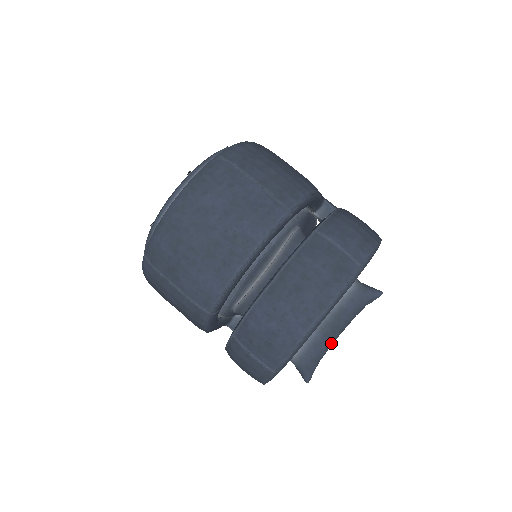
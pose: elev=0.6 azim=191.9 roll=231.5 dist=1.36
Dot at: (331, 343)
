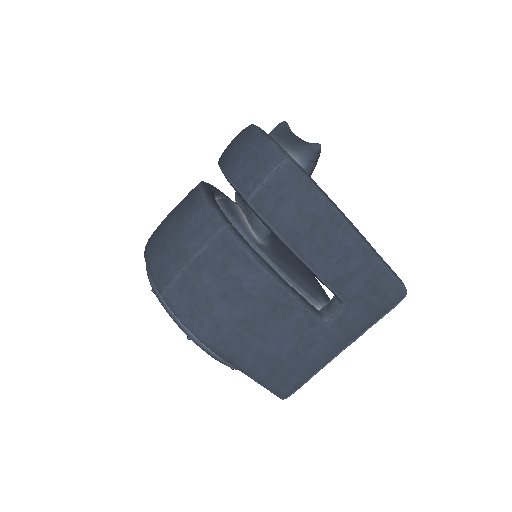
Dot at: occluded
